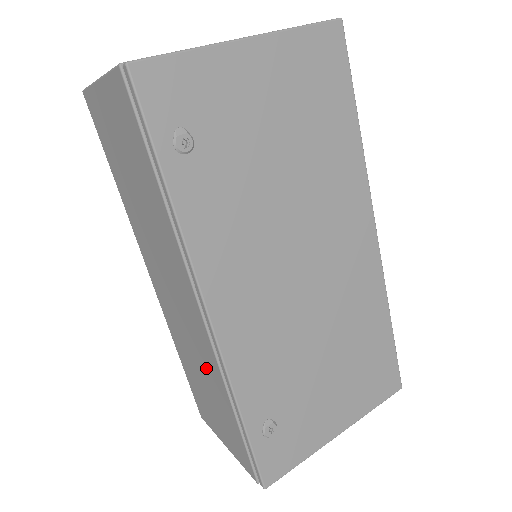
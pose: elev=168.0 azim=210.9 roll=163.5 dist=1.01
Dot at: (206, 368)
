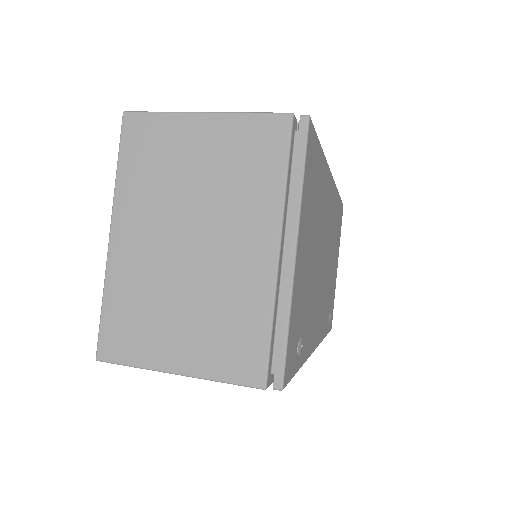
Dot at: occluded
